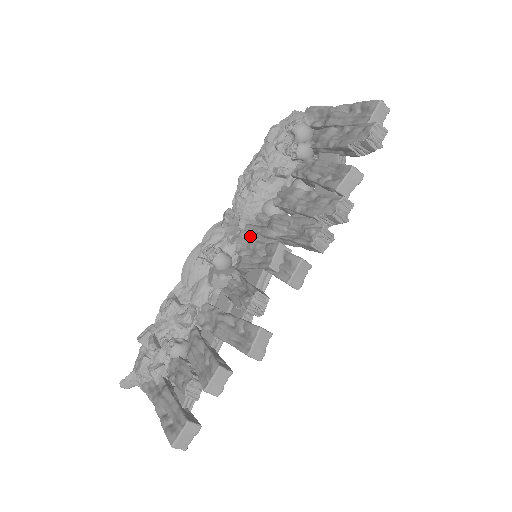
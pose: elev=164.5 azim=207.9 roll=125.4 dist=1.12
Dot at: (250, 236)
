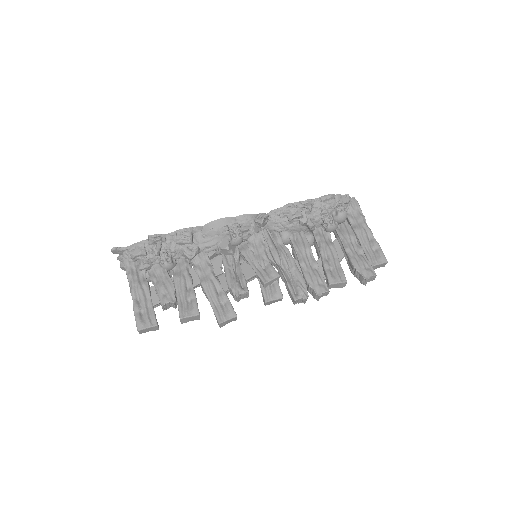
Dot at: (263, 242)
